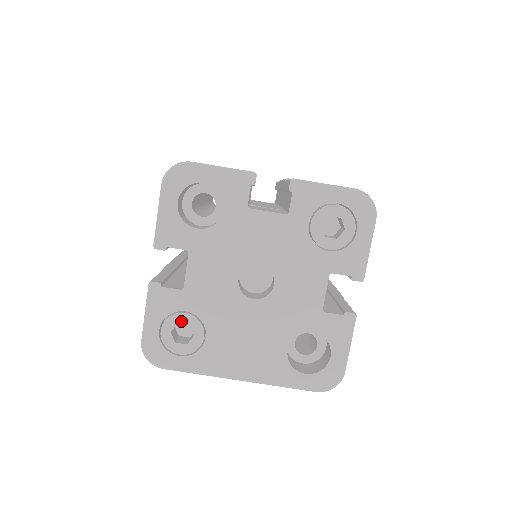
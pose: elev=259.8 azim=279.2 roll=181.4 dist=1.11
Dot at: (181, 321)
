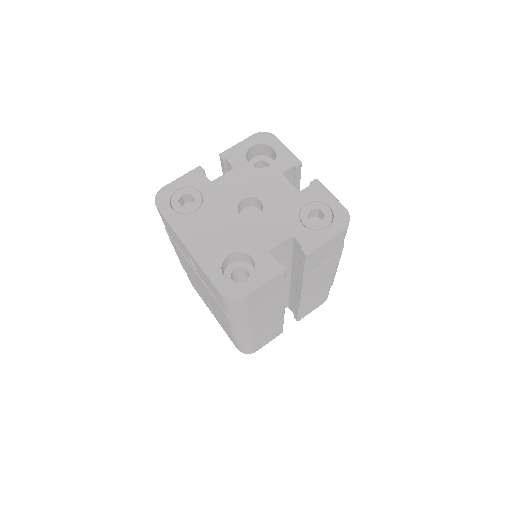
Dot at: (193, 194)
